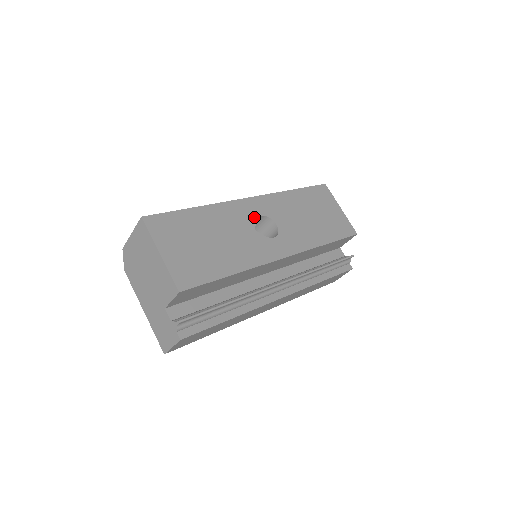
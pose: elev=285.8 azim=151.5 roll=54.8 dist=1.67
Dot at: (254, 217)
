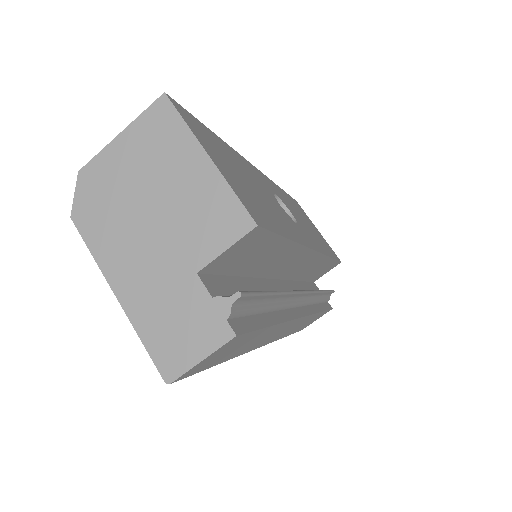
Dot at: (270, 190)
